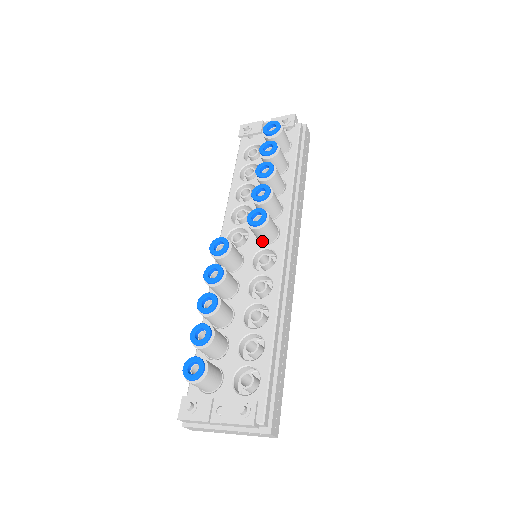
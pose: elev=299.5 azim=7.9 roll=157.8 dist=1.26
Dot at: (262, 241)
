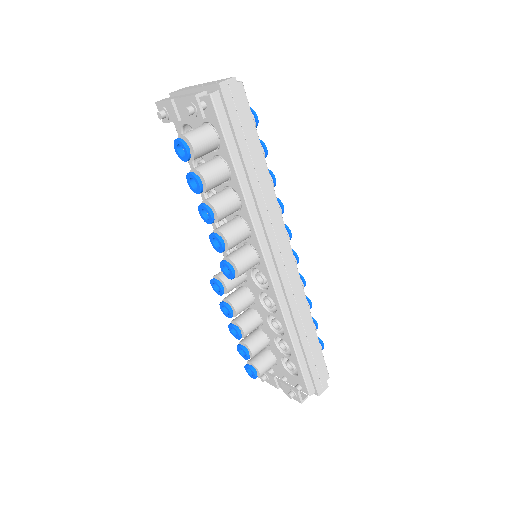
Dot at: occluded
